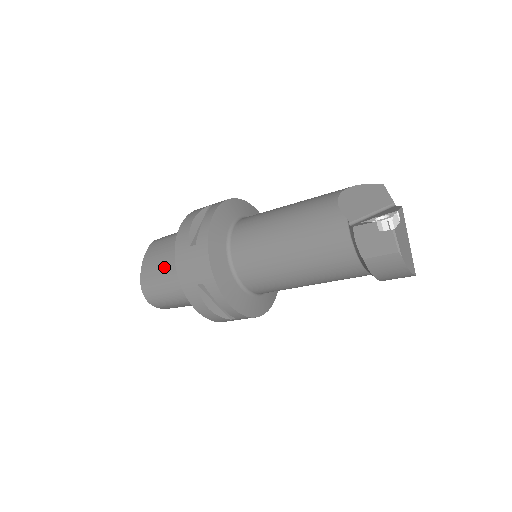
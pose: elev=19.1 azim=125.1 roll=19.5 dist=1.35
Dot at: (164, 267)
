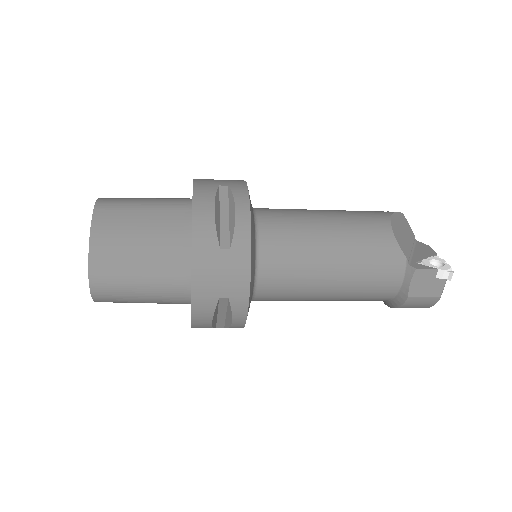
Dot at: (142, 257)
